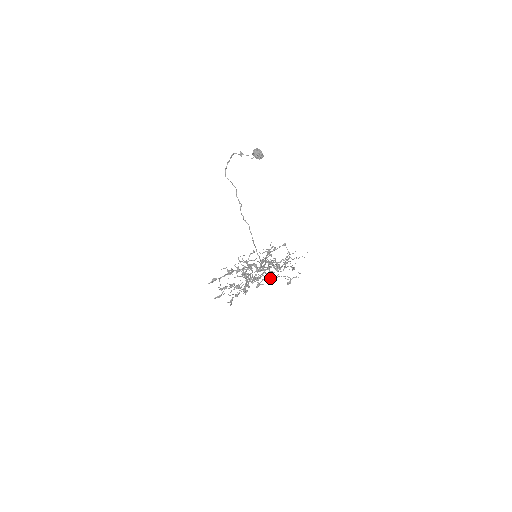
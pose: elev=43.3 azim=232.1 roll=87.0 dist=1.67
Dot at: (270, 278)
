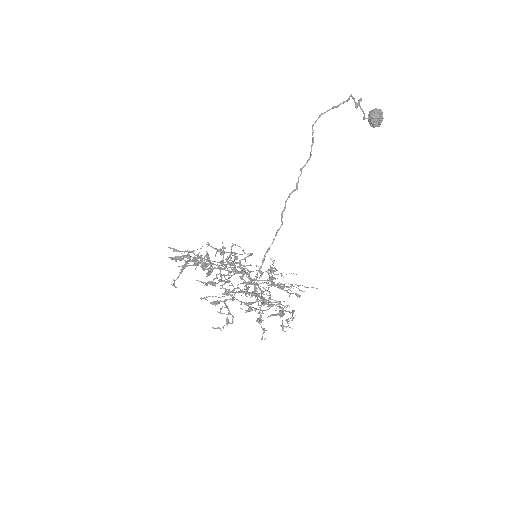
Dot at: occluded
